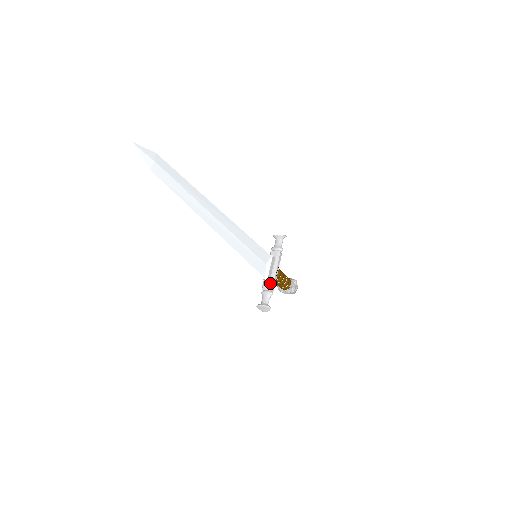
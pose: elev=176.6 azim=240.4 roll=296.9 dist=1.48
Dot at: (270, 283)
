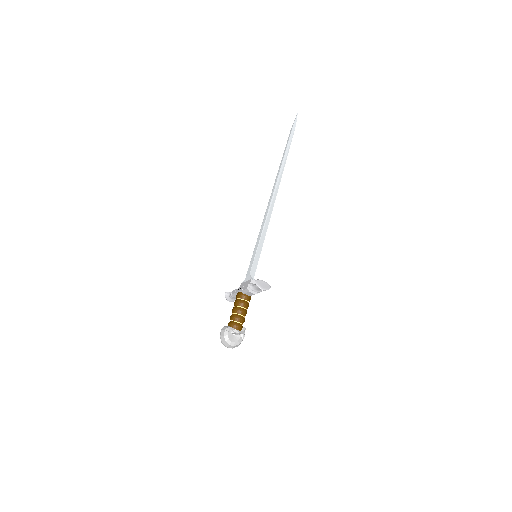
Dot at: occluded
